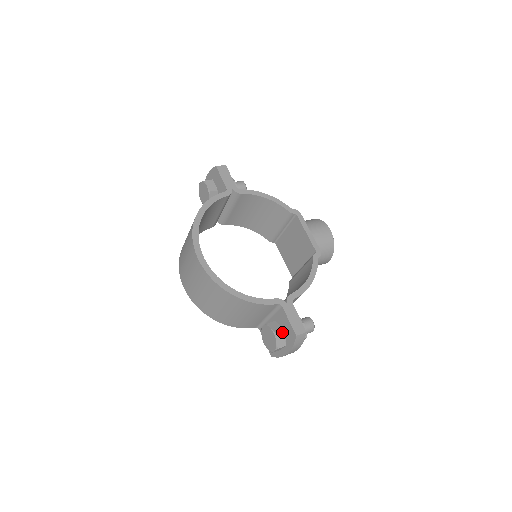
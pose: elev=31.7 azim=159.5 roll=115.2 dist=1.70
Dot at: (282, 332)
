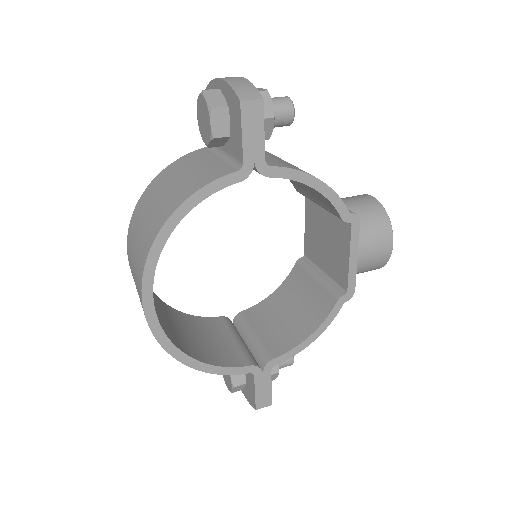
Dot at: (243, 384)
